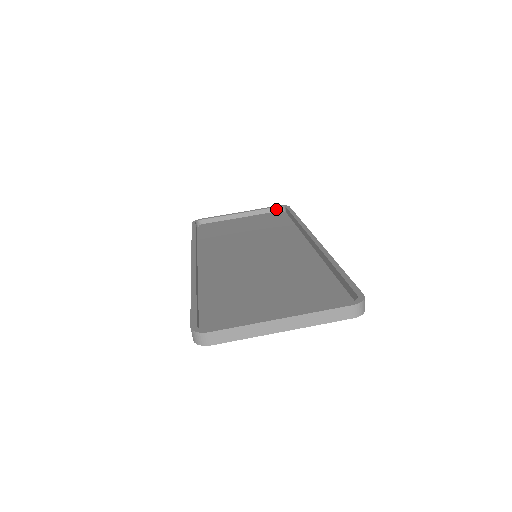
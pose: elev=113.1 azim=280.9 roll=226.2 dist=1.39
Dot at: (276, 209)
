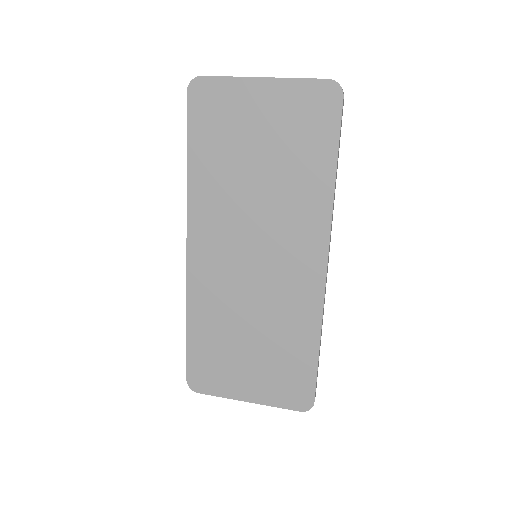
Dot at: occluded
